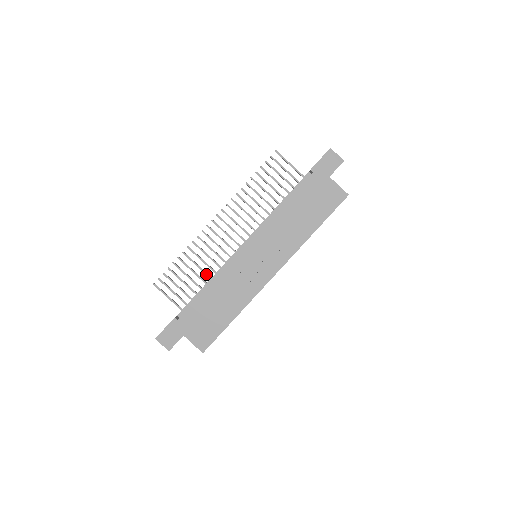
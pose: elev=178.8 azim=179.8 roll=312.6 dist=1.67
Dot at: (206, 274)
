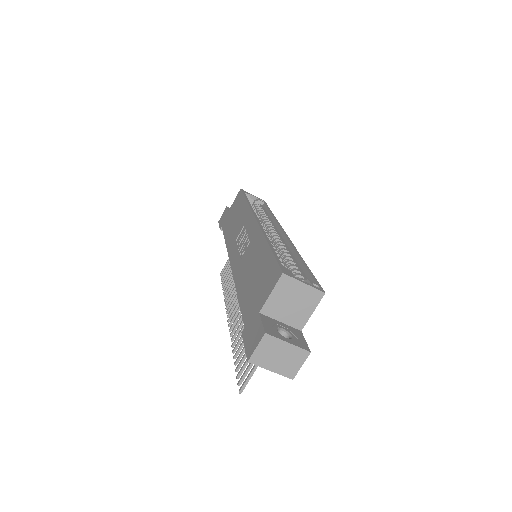
Dot at: occluded
